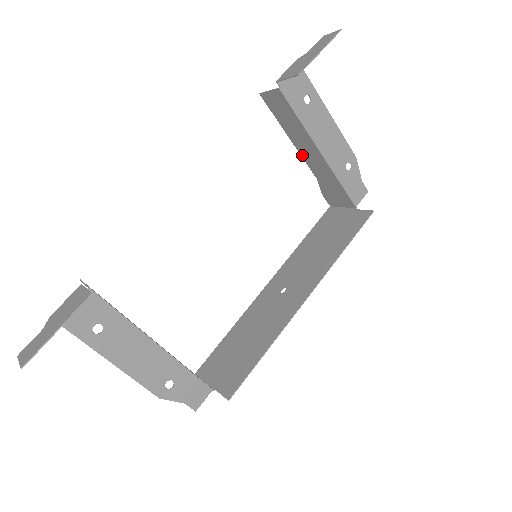
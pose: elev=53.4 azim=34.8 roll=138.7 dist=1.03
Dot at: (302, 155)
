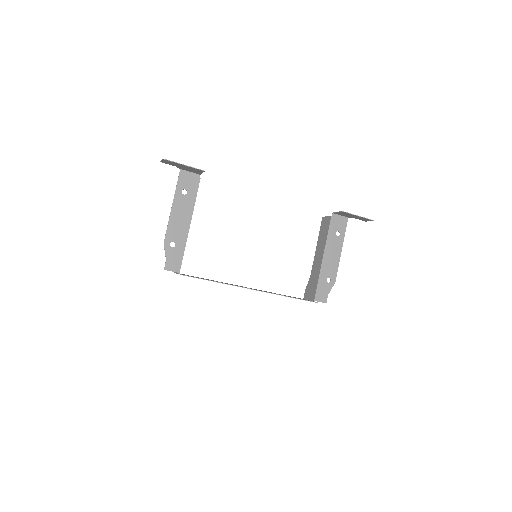
Dot at: (315, 258)
